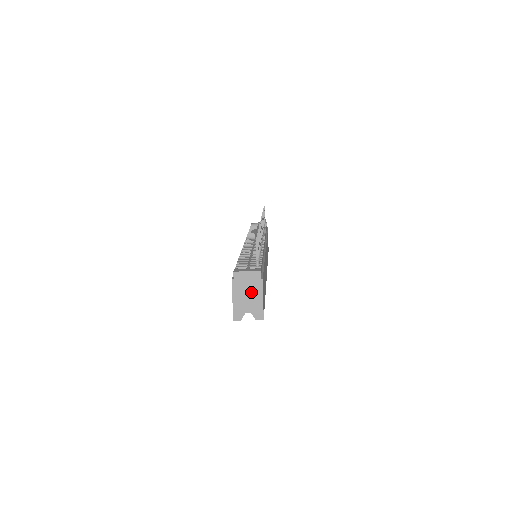
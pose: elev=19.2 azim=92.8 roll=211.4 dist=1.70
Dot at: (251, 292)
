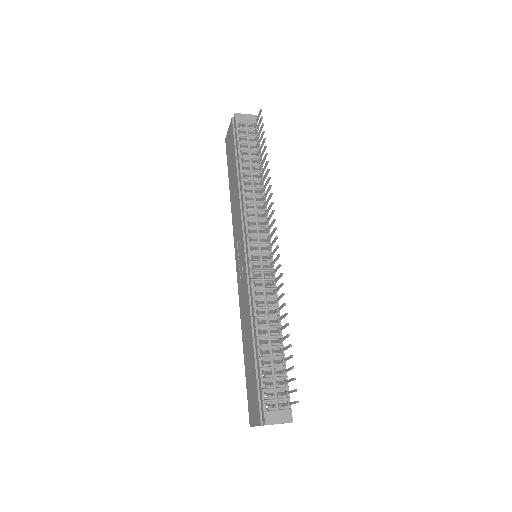
Dot at: occluded
